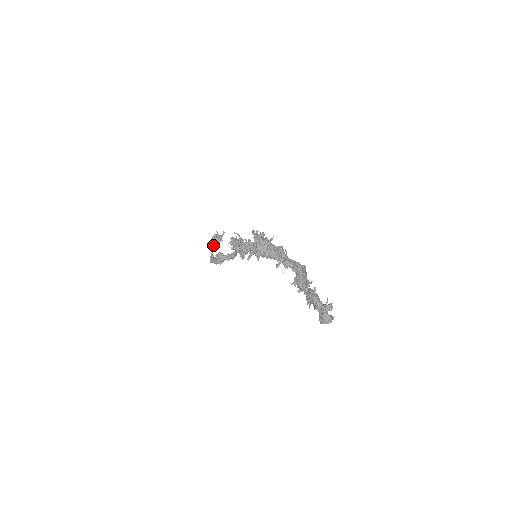
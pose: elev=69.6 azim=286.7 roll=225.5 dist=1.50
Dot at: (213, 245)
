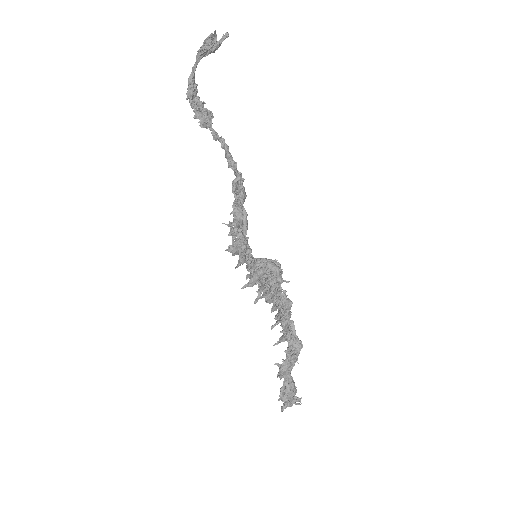
Dot at: (200, 59)
